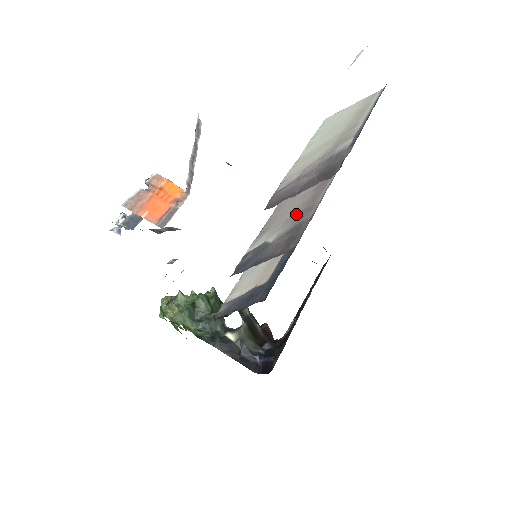
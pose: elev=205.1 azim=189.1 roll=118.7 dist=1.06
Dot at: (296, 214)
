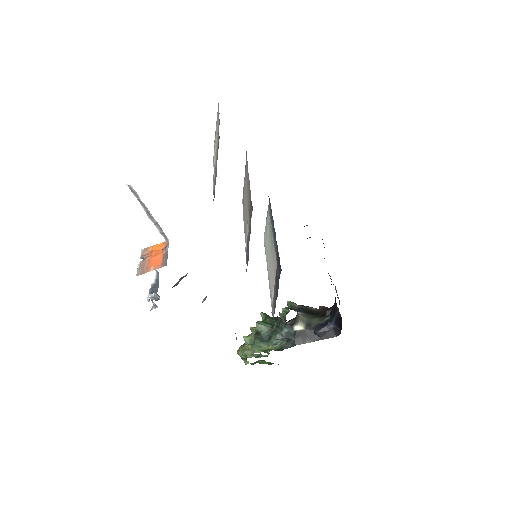
Dot at: (248, 204)
